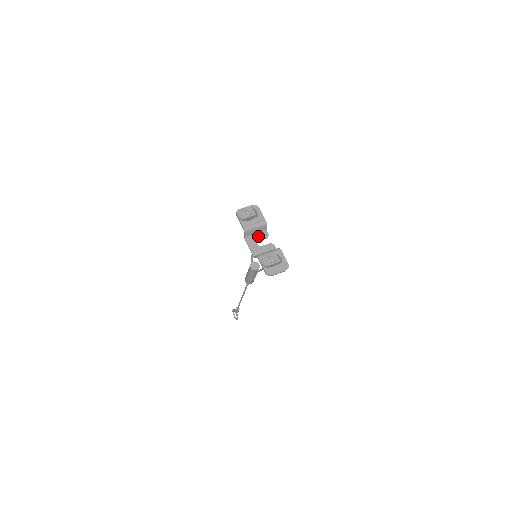
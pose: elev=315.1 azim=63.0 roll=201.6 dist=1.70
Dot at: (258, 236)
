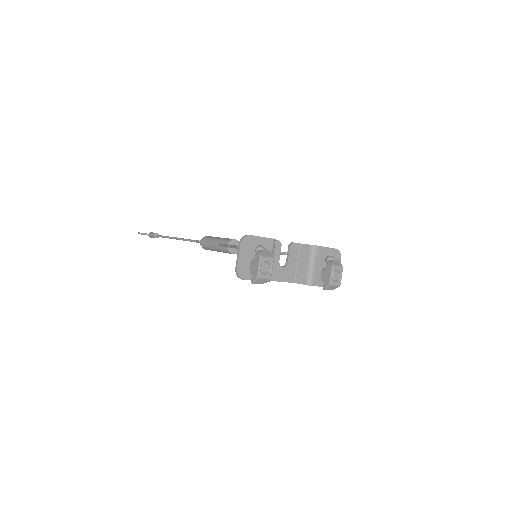
Dot at: occluded
